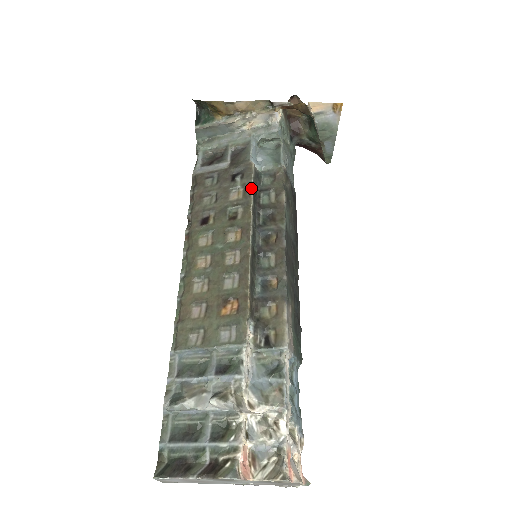
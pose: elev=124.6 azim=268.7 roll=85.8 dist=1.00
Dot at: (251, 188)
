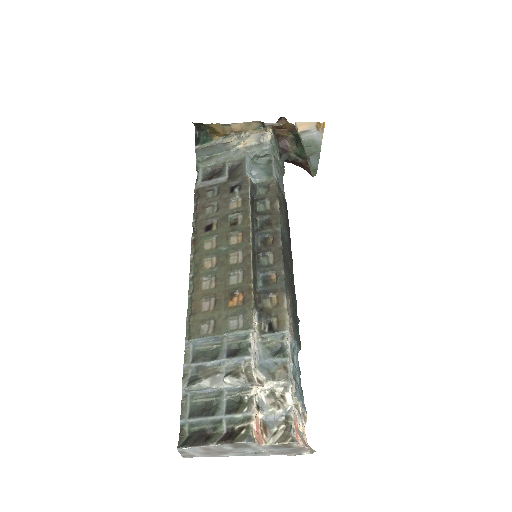
Dot at: (248, 197)
